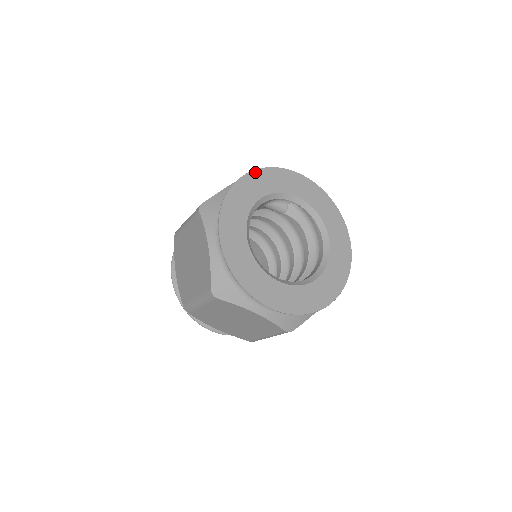
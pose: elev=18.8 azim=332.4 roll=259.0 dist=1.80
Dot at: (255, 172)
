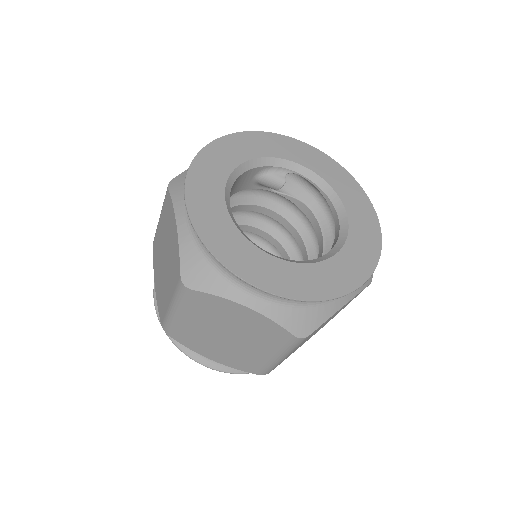
Dot at: (237, 135)
